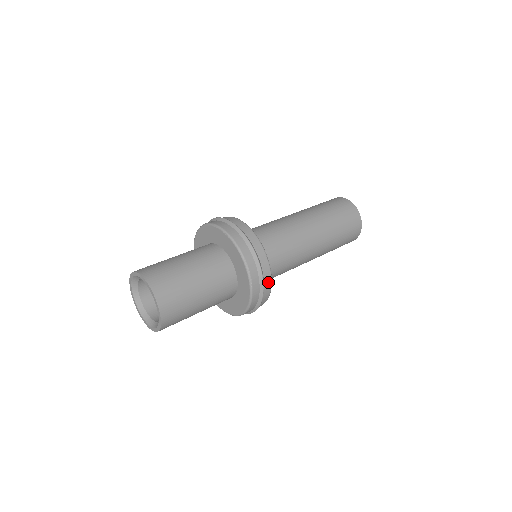
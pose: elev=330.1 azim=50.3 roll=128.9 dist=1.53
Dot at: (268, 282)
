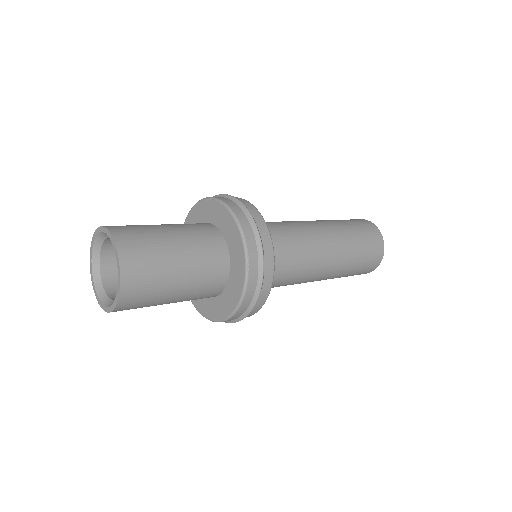
Dot at: (269, 273)
